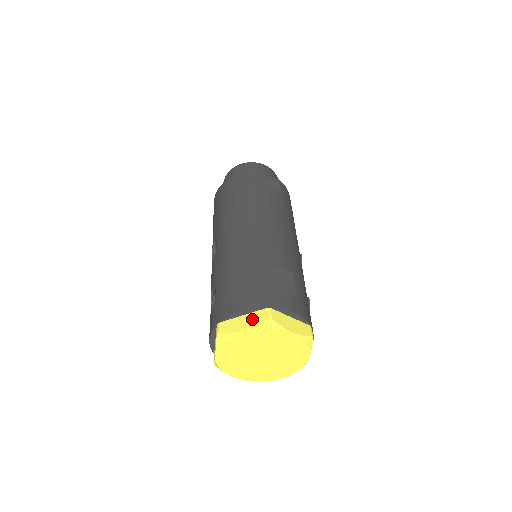
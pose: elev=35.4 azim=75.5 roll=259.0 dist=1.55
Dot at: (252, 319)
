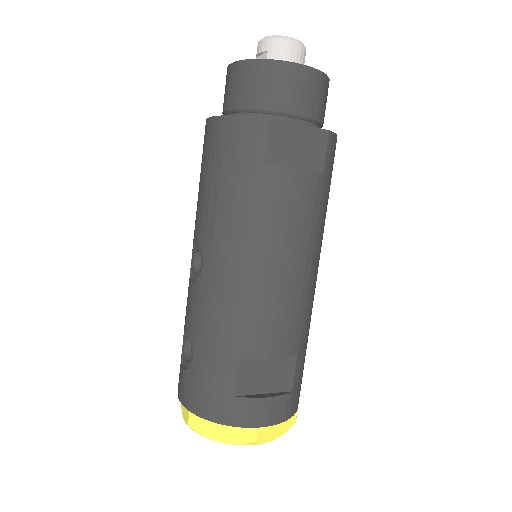
Dot at: (233, 433)
